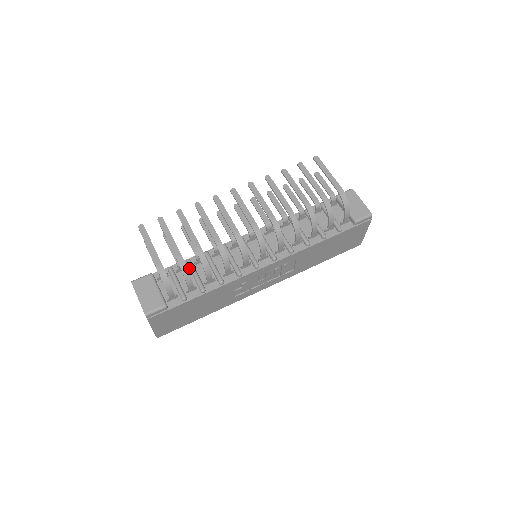
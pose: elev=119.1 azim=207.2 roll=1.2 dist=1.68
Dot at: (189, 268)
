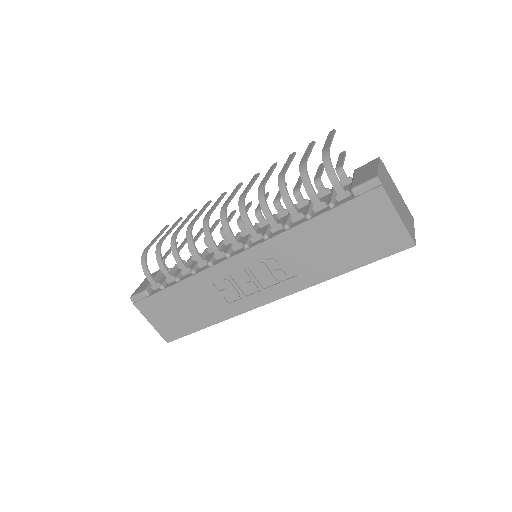
Dot at: occluded
